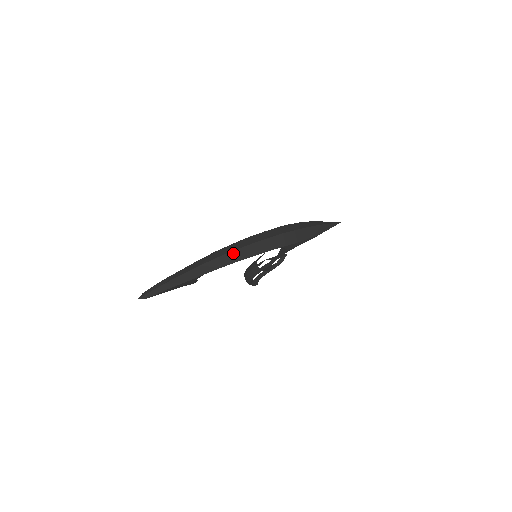
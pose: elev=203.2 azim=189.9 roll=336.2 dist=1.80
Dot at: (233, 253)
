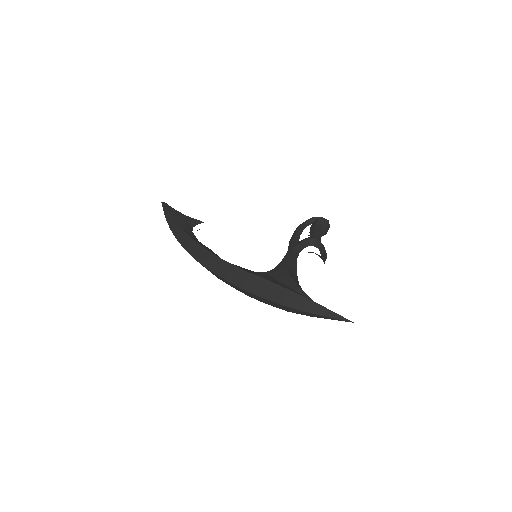
Dot at: (196, 260)
